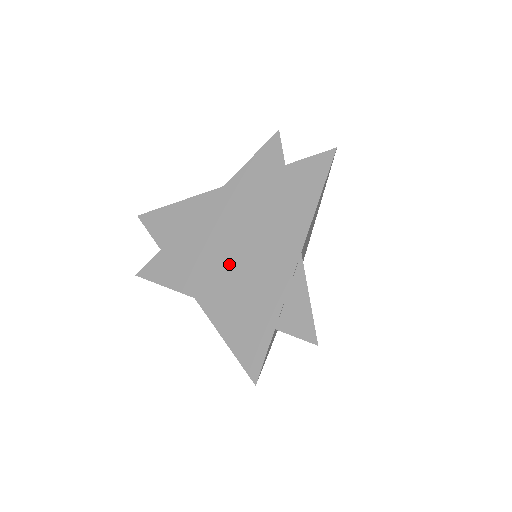
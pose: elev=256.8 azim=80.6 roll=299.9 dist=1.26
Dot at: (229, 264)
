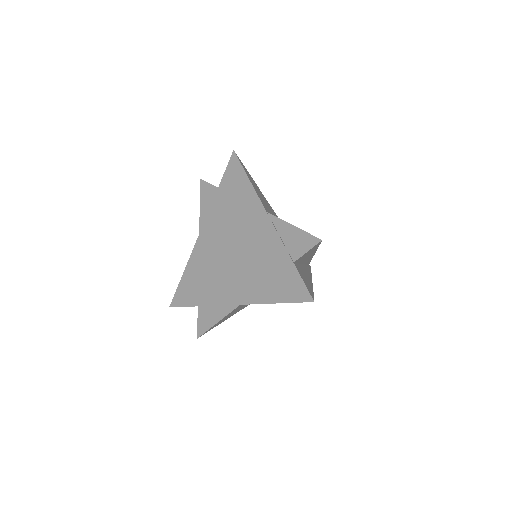
Dot at: (238, 264)
